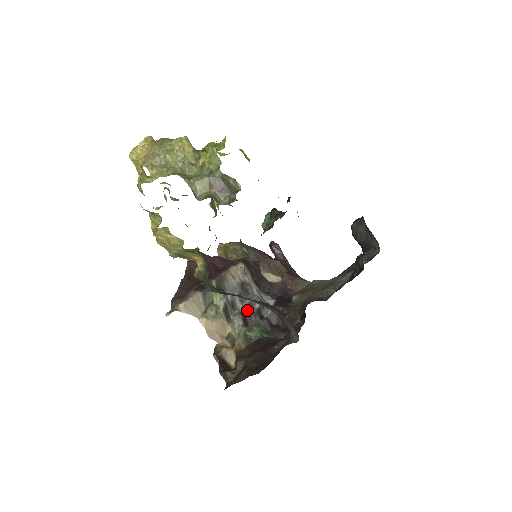
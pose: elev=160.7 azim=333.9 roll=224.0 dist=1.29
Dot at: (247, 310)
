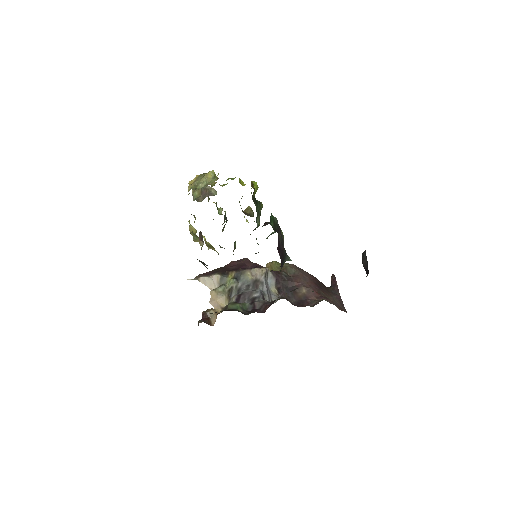
Dot at: (245, 295)
